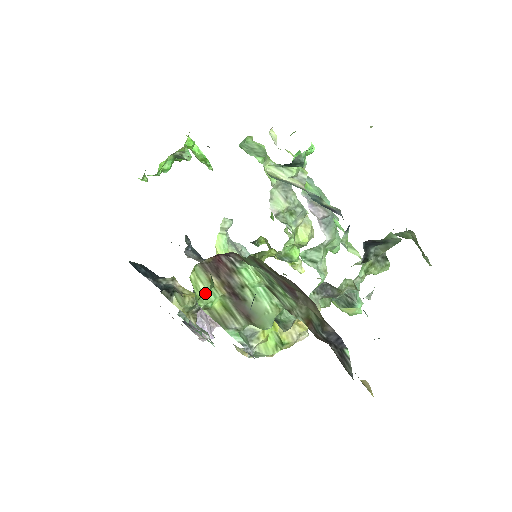
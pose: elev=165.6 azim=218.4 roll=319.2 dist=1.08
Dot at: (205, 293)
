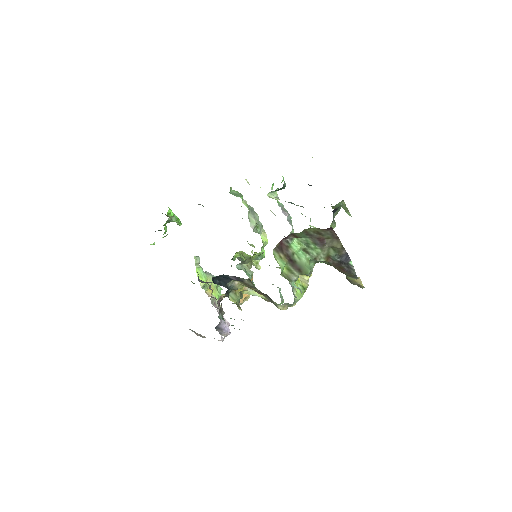
Dot at: (280, 264)
